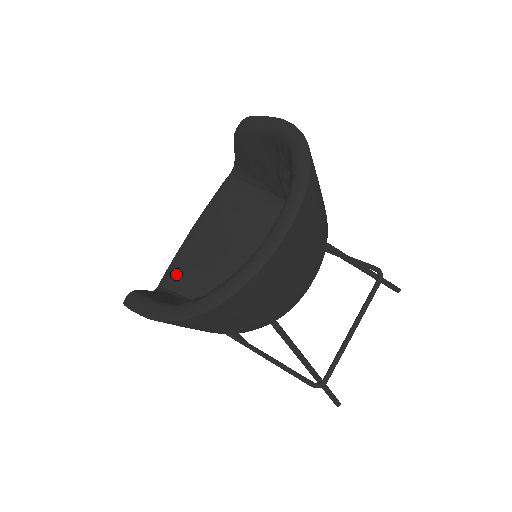
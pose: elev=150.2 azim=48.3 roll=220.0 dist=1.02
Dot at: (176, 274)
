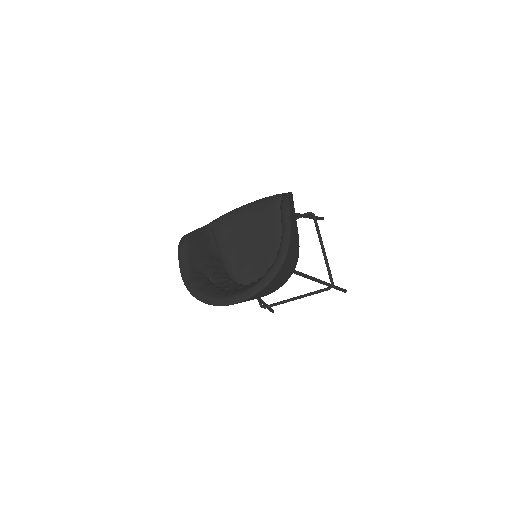
Dot at: (219, 228)
